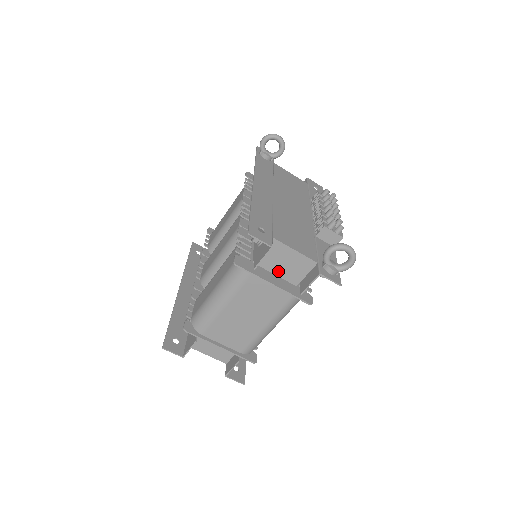
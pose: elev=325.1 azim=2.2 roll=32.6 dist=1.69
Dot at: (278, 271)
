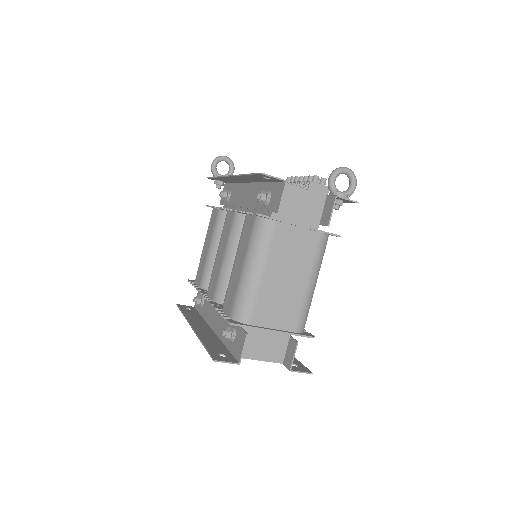
Dot at: (296, 219)
